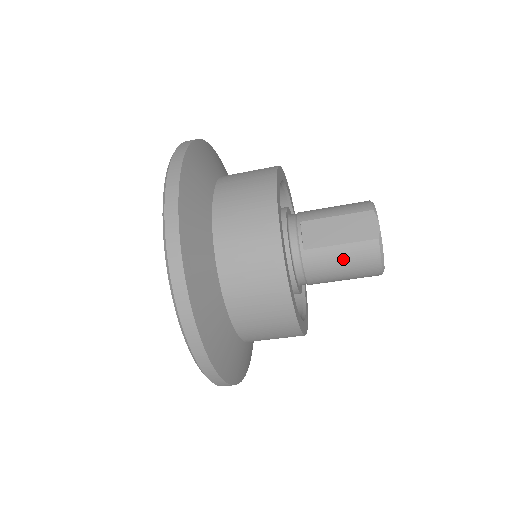
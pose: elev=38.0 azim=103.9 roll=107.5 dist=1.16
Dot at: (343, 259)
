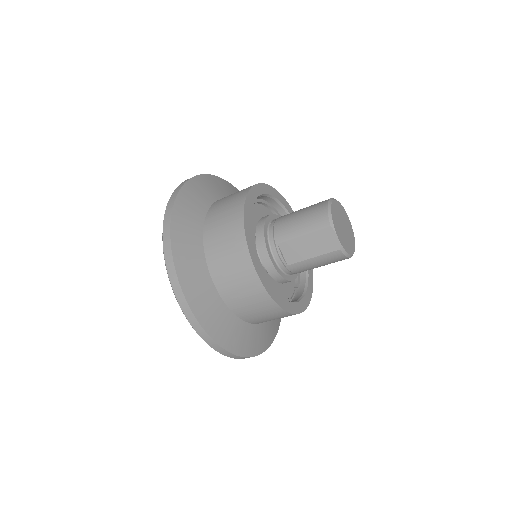
Dot at: (319, 264)
